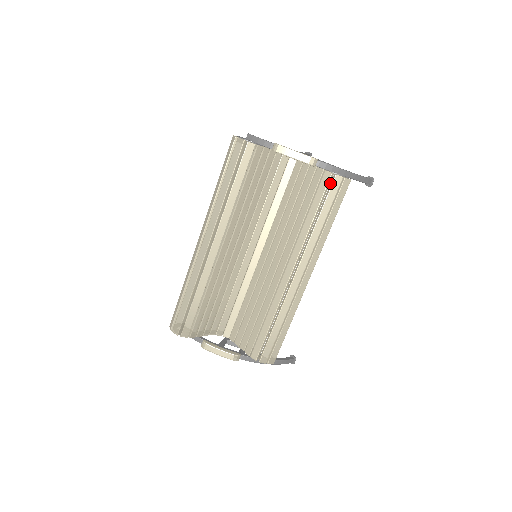
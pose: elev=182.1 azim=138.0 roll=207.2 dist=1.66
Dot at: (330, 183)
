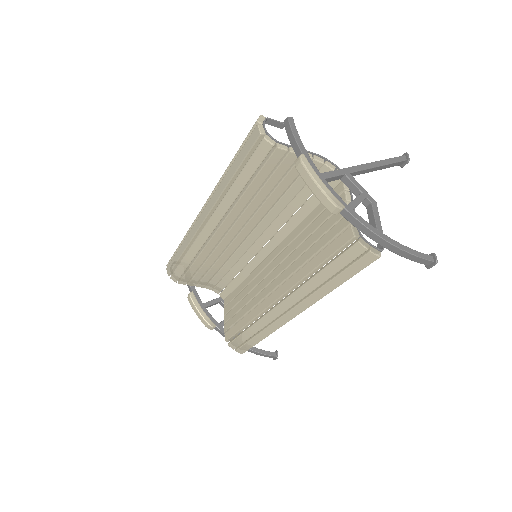
Dot at: (351, 244)
